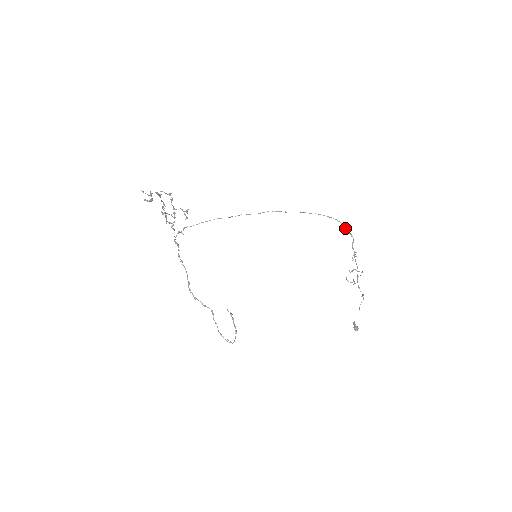
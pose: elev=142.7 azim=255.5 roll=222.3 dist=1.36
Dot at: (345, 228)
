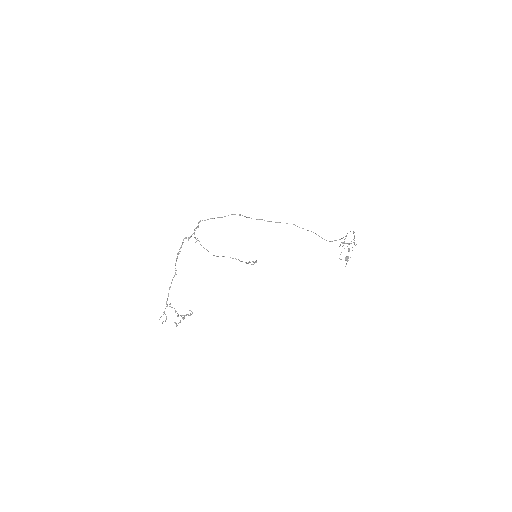
Dot at: occluded
